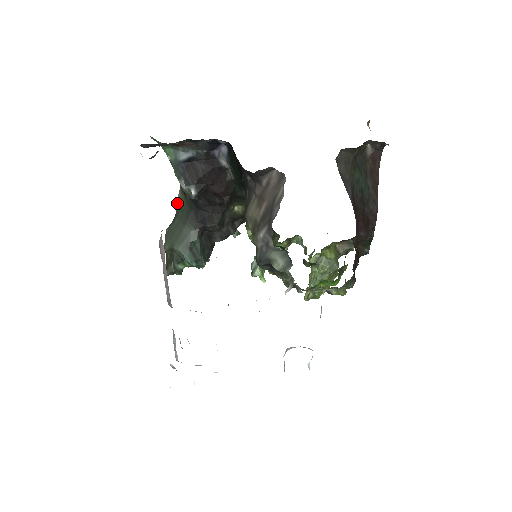
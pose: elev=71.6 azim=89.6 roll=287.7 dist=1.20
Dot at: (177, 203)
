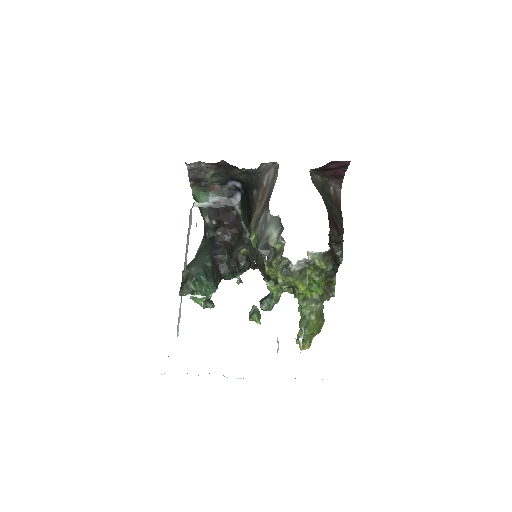
Dot at: (197, 251)
